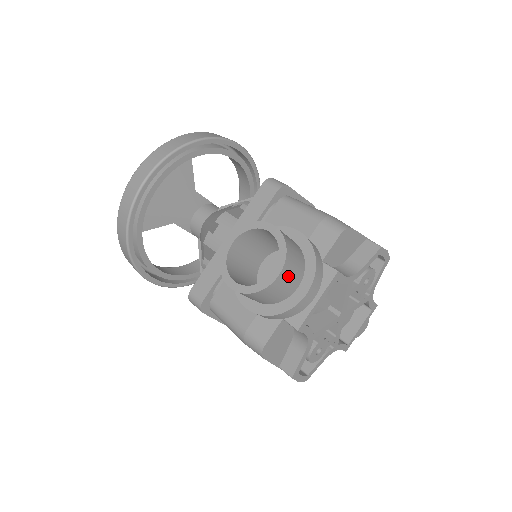
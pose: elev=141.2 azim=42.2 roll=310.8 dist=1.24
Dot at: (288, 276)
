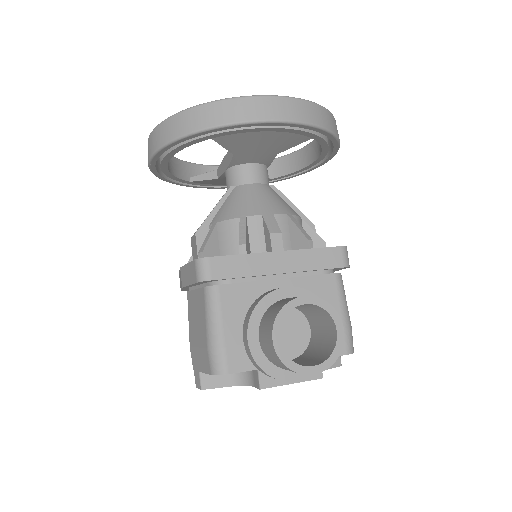
Dot at: occluded
